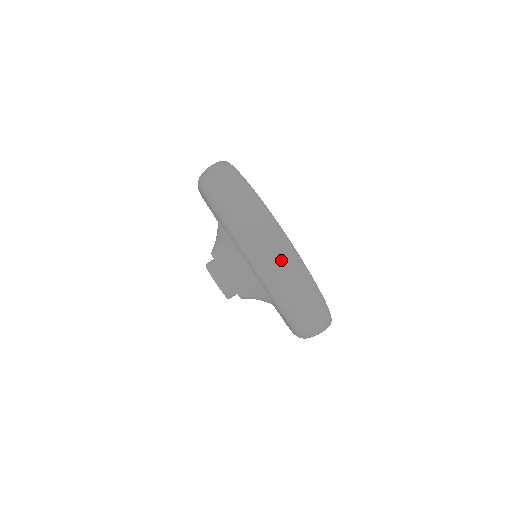
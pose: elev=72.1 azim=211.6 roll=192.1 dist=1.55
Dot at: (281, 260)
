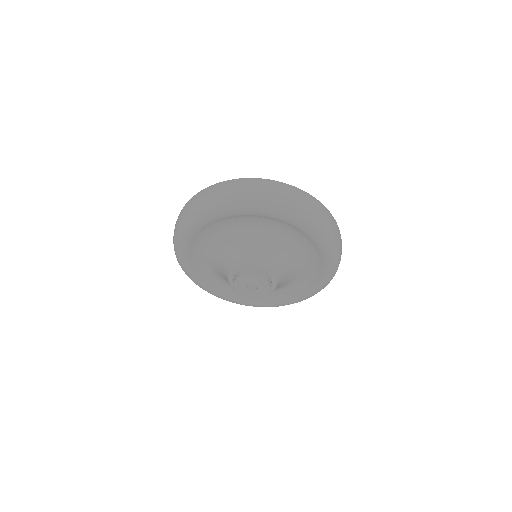
Dot at: (247, 184)
